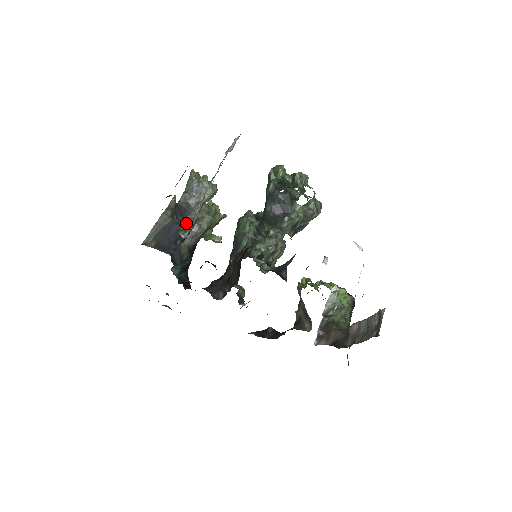
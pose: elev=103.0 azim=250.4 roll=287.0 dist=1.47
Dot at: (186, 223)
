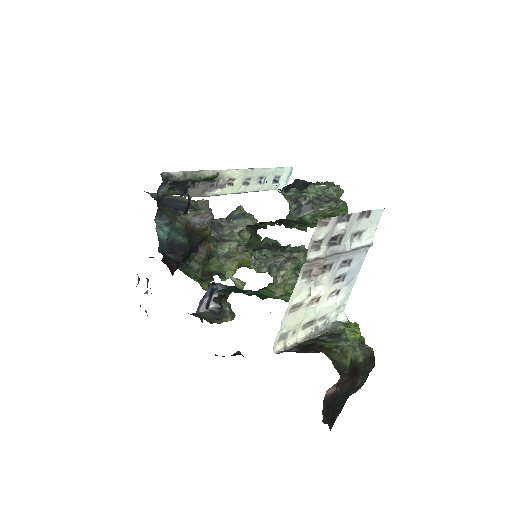
Dot at: occluded
